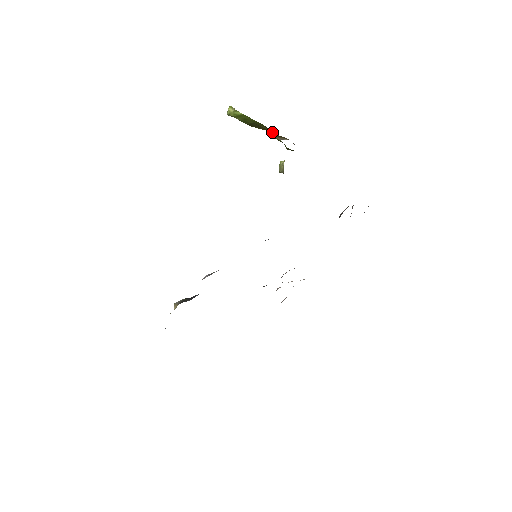
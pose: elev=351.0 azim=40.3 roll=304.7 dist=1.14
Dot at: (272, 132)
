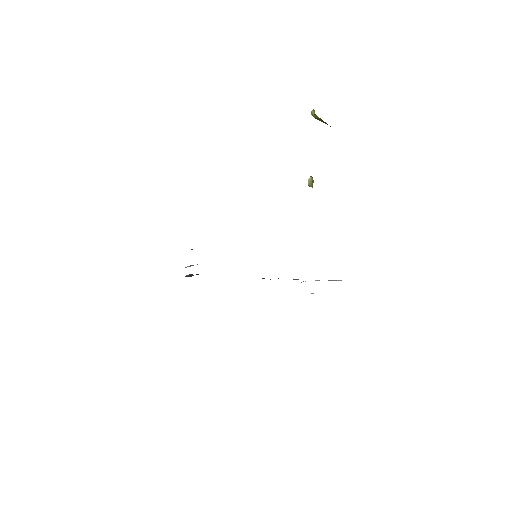
Dot at: occluded
